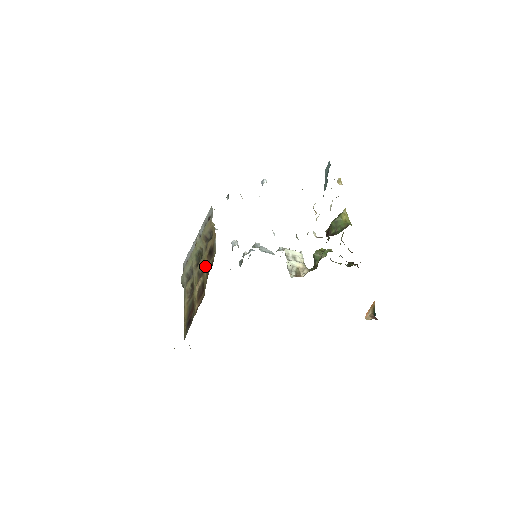
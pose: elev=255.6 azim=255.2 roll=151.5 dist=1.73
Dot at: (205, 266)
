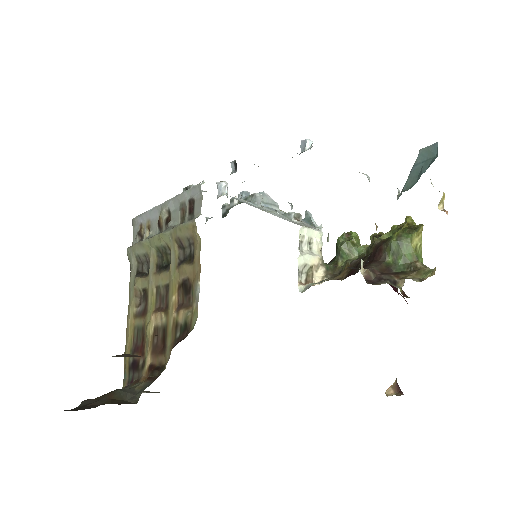
Dot at: (172, 306)
